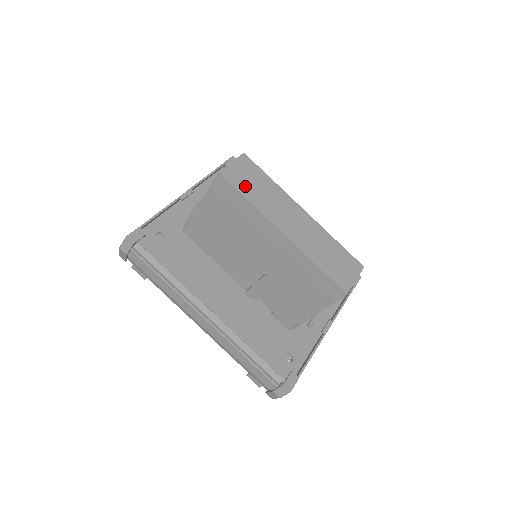
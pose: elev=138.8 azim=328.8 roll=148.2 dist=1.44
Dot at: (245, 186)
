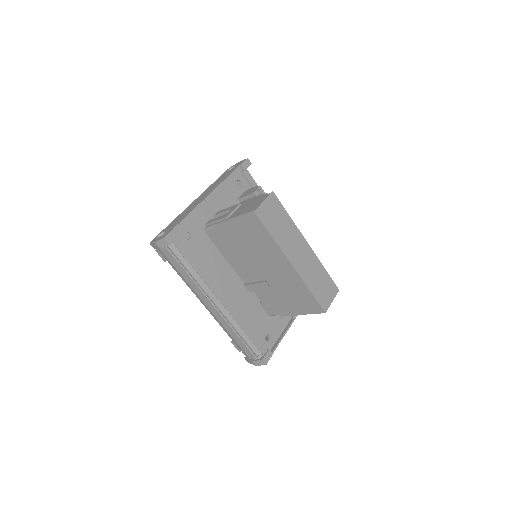
Dot at: (271, 223)
